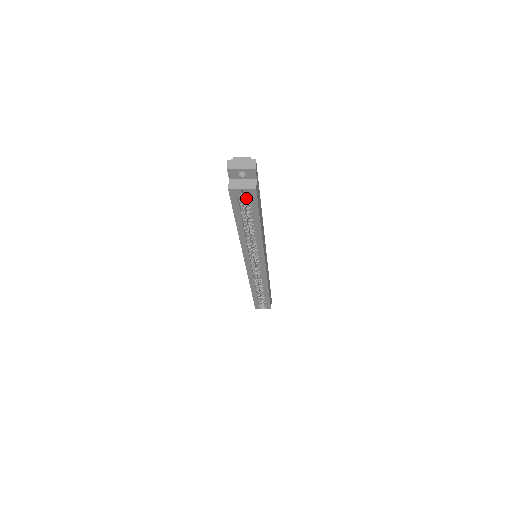
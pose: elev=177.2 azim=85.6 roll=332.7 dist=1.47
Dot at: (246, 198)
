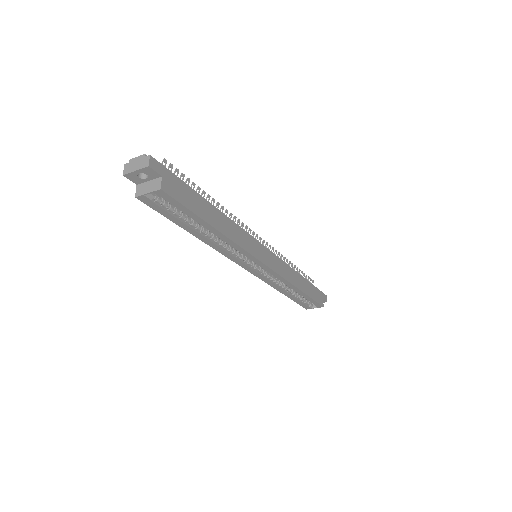
Dot at: occluded
